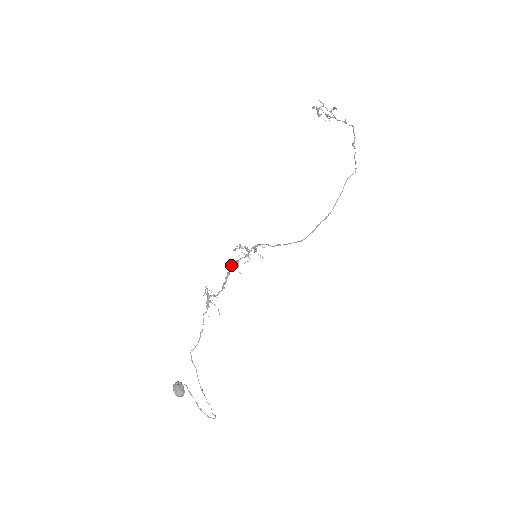
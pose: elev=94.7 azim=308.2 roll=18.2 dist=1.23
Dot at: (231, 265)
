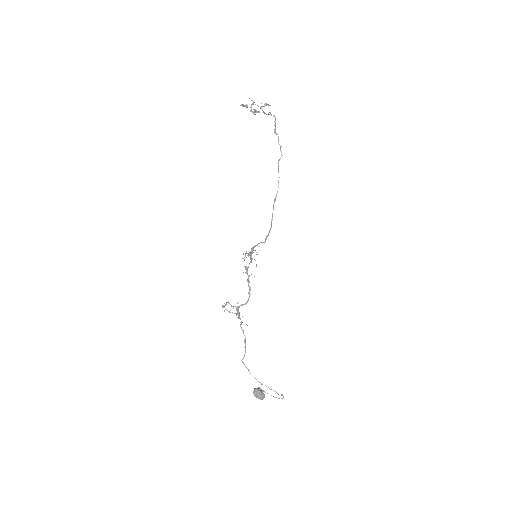
Dot at: (246, 273)
